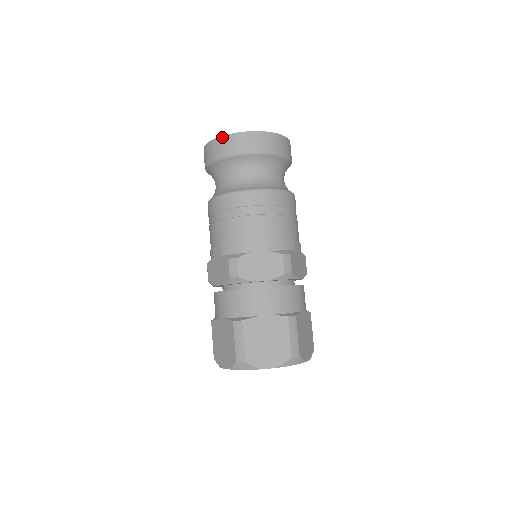
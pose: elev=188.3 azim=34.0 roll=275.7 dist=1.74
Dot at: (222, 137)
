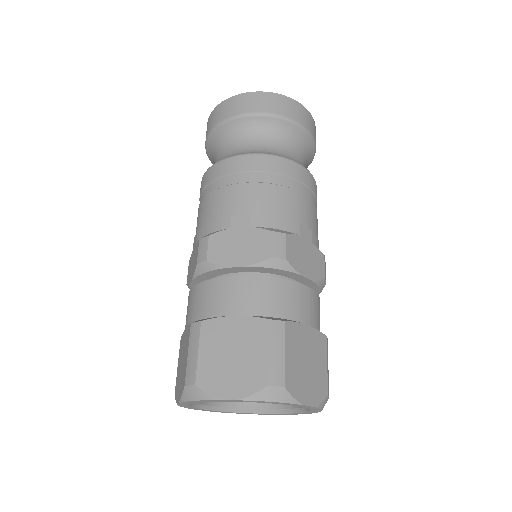
Dot at: (218, 105)
